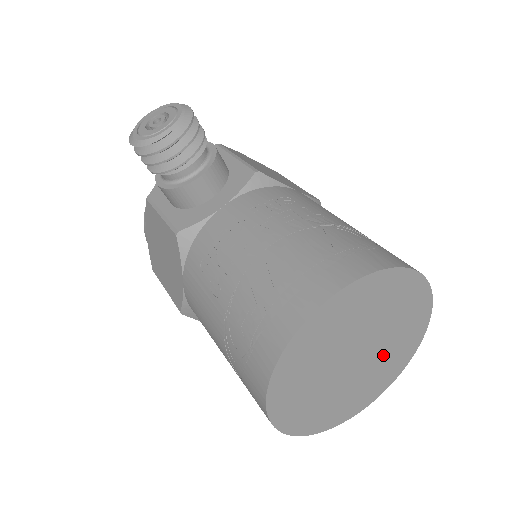
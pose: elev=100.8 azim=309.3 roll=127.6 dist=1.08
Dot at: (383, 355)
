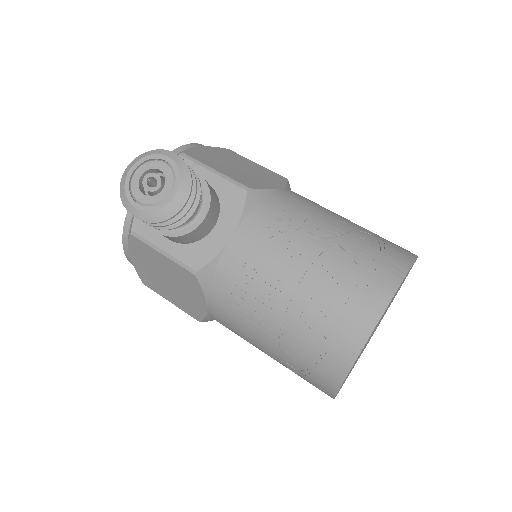
Dot at: occluded
